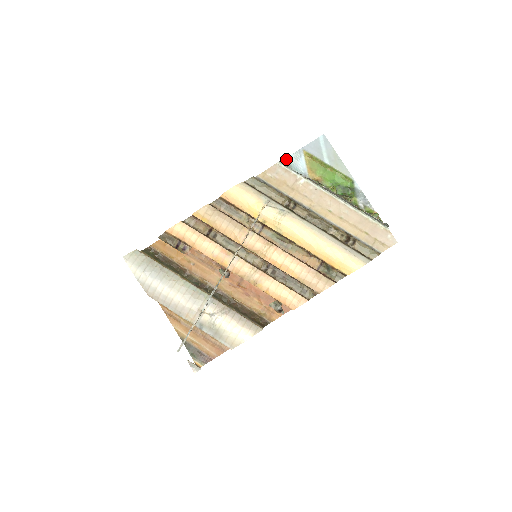
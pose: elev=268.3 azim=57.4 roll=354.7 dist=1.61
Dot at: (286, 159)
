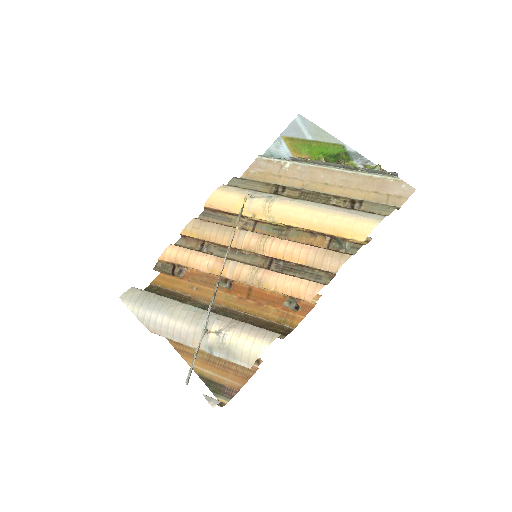
Dot at: (267, 151)
